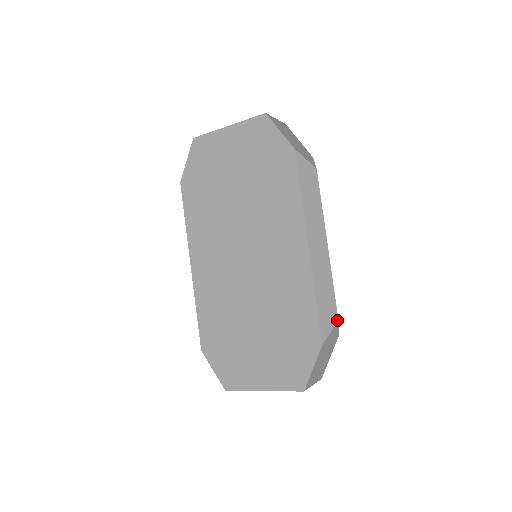
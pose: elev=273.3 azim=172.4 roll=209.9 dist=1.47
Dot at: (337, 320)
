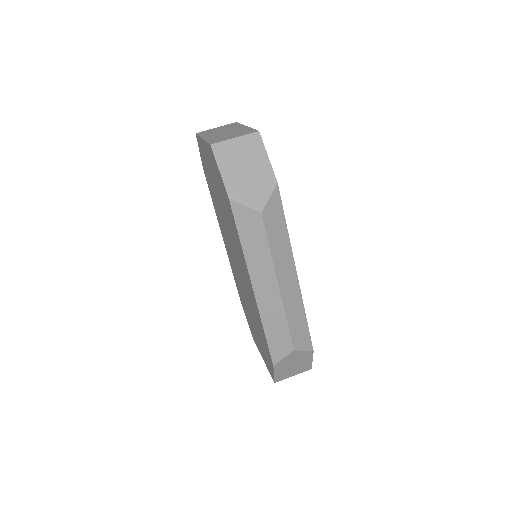
Dot at: (292, 350)
